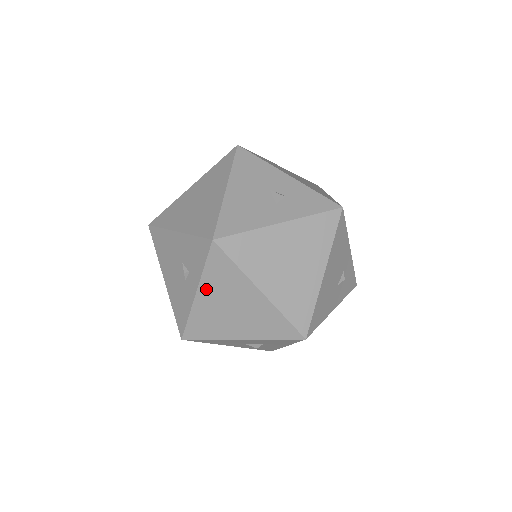
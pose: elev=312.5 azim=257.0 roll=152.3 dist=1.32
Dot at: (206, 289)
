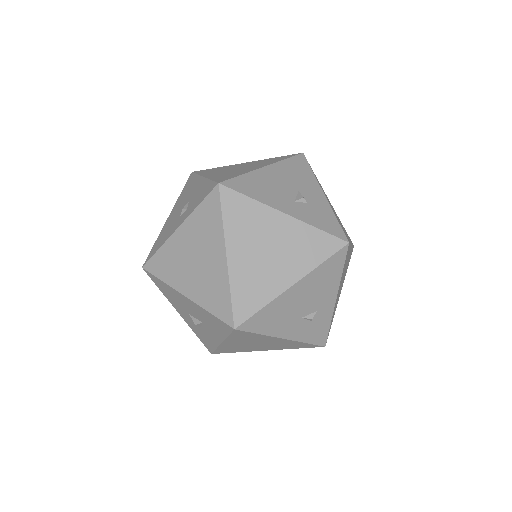
Dot at: (188, 228)
